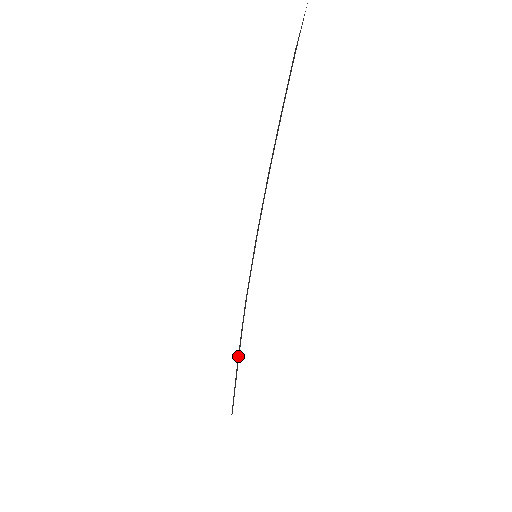
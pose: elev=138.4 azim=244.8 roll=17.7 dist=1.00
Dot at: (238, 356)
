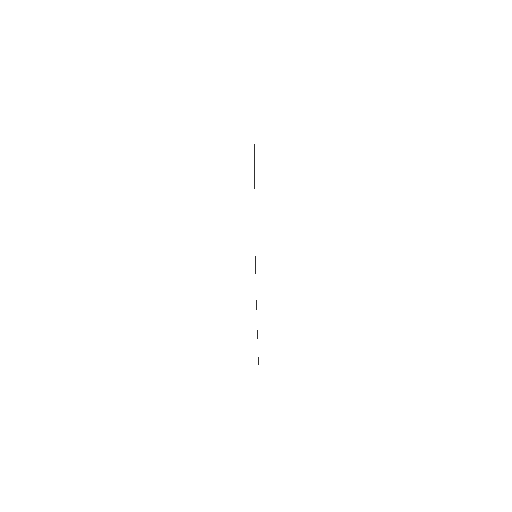
Dot at: occluded
